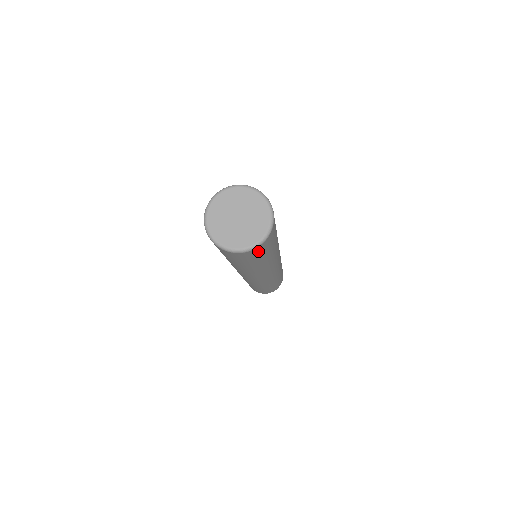
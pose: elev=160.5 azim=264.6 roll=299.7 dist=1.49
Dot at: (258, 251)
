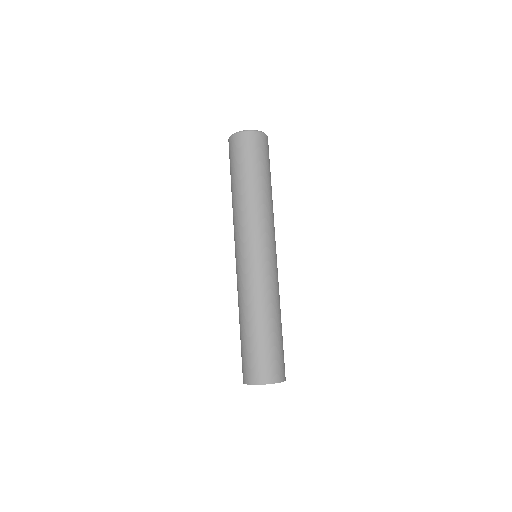
Dot at: (254, 142)
